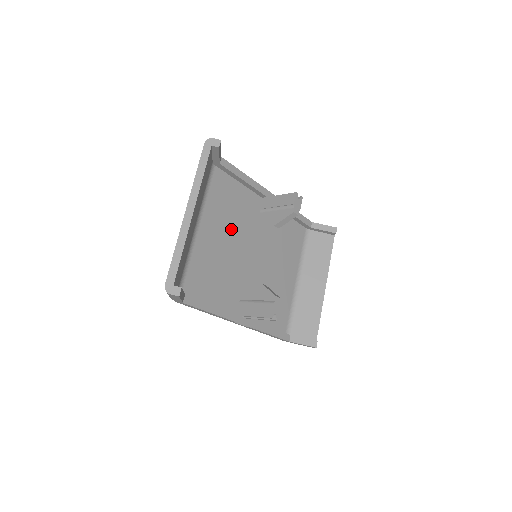
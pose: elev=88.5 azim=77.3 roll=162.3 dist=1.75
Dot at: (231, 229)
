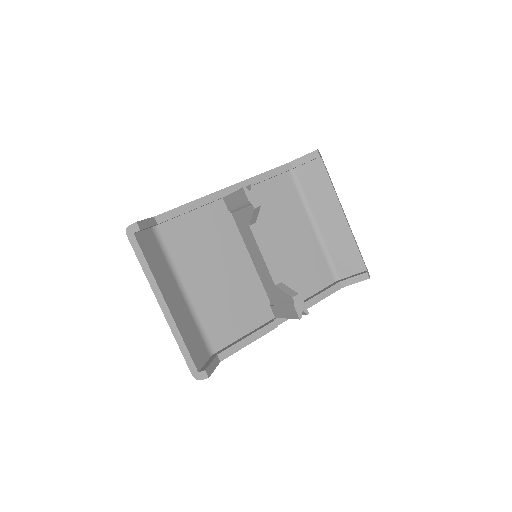
Dot at: (216, 258)
